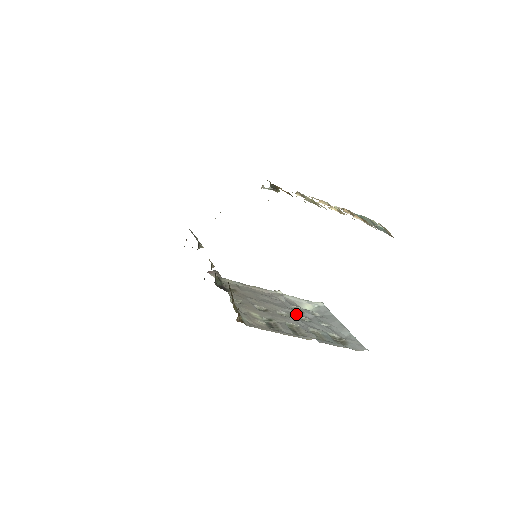
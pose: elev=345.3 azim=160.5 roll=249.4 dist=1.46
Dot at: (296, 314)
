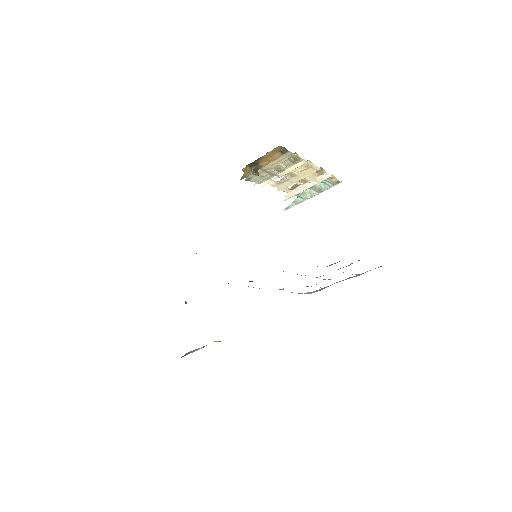
Dot at: occluded
